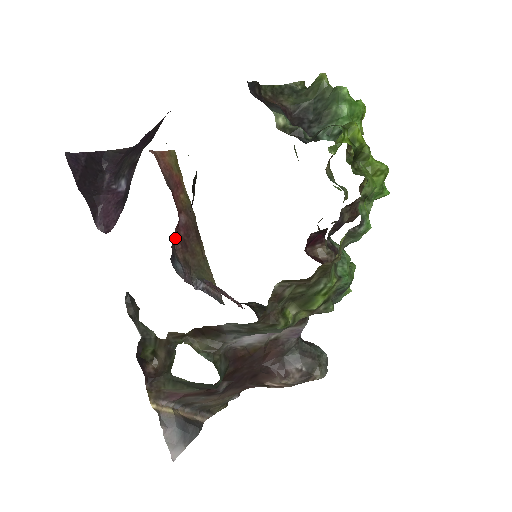
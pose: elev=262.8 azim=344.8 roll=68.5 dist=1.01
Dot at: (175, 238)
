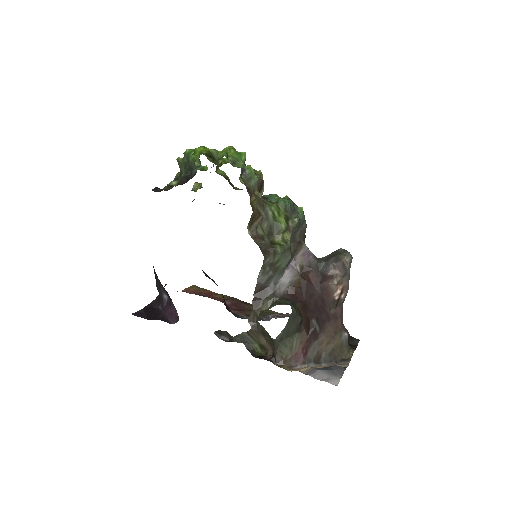
Dot at: occluded
